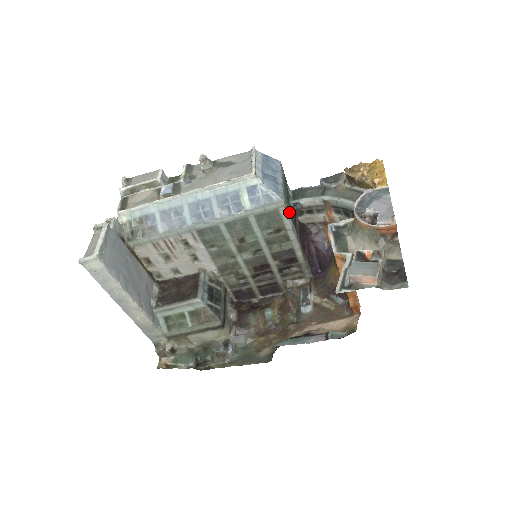
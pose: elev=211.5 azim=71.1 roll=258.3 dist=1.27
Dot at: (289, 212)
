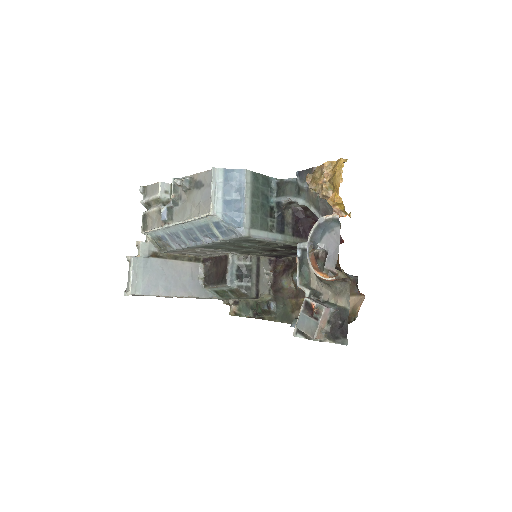
Dot at: (262, 230)
